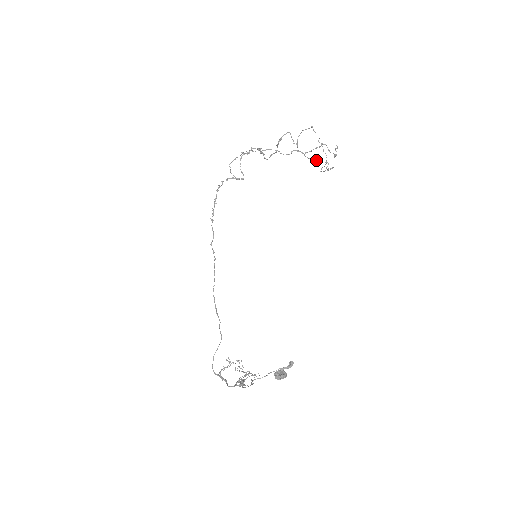
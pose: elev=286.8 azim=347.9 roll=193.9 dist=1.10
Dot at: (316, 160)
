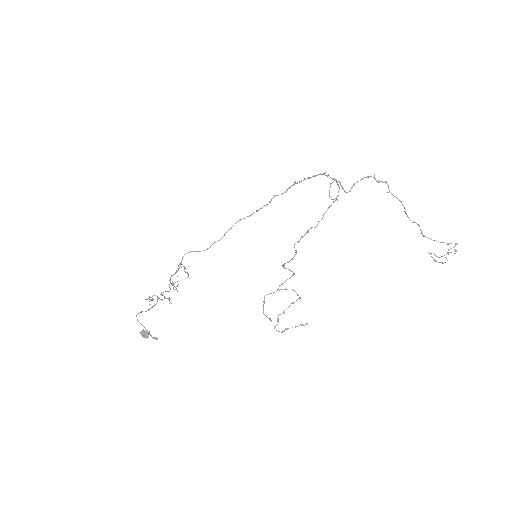
Dot at: (266, 316)
